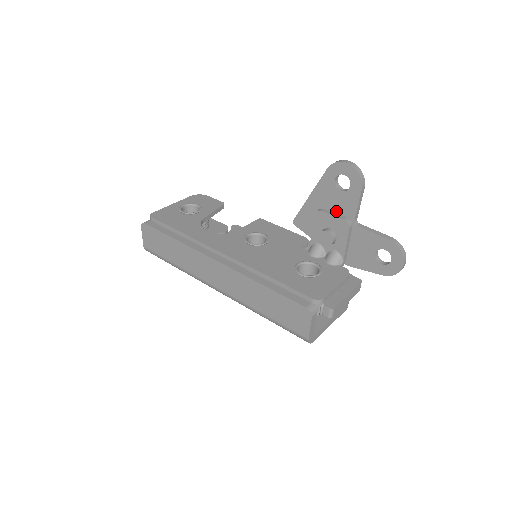
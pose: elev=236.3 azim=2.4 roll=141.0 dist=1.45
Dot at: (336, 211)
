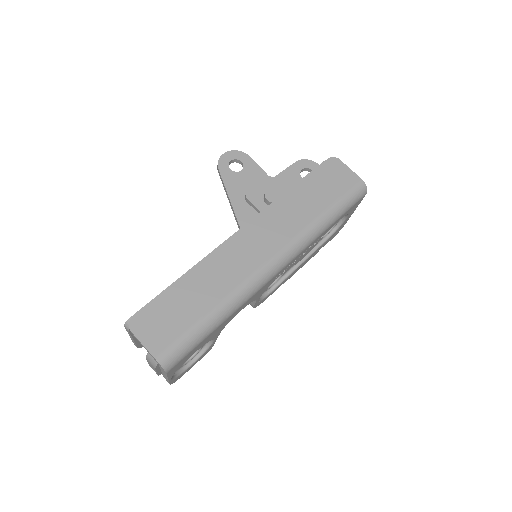
Dot at: occluded
